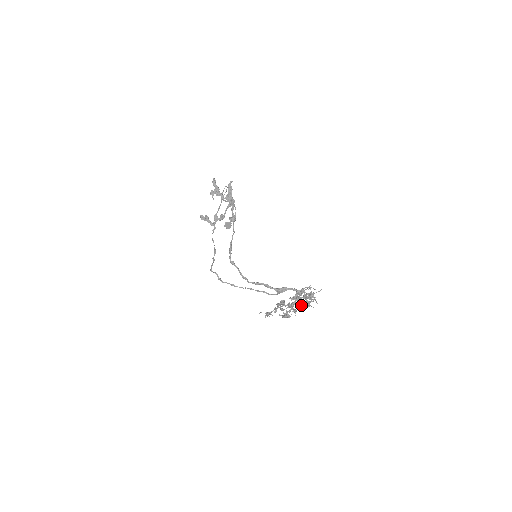
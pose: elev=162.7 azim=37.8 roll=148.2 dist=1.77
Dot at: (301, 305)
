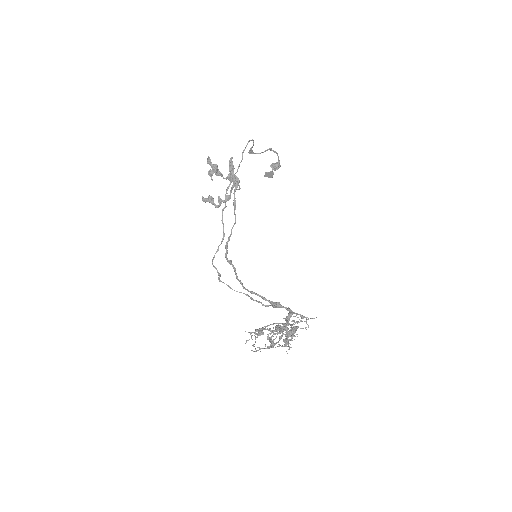
Dot at: occluded
